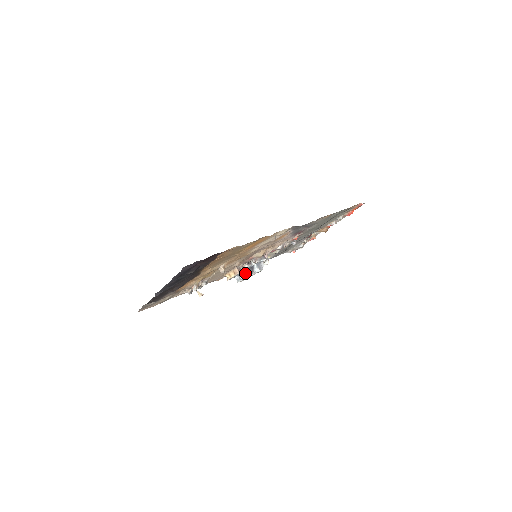
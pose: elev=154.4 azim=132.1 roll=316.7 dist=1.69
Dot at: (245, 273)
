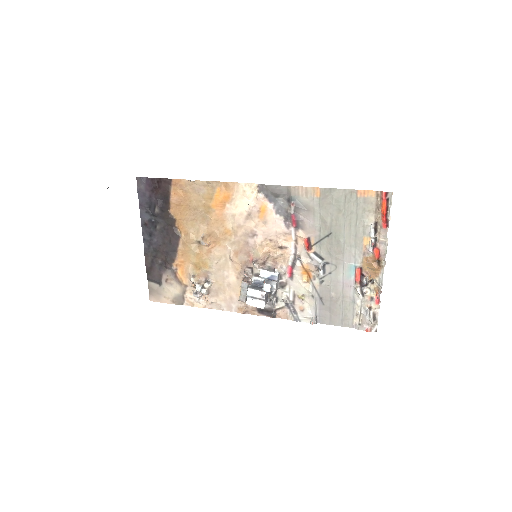
Dot at: (251, 287)
